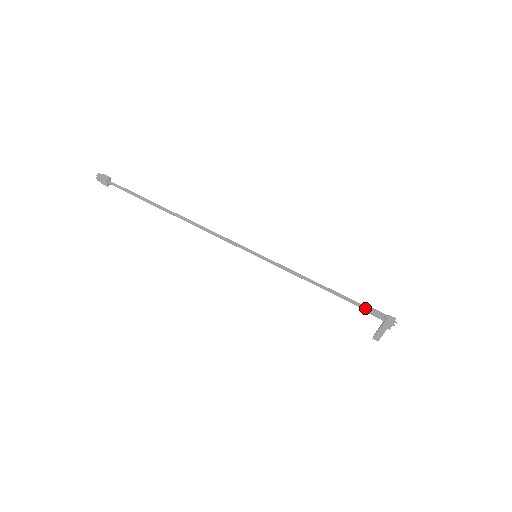
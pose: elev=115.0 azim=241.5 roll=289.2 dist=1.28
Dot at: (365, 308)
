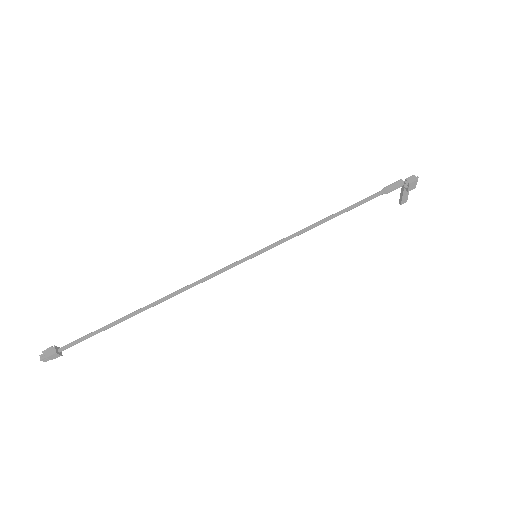
Dot at: (381, 194)
